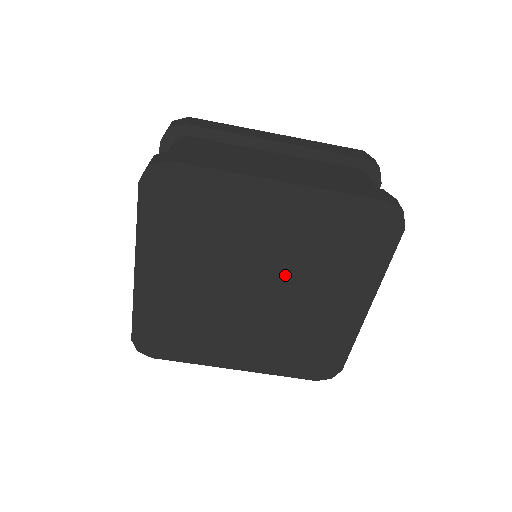
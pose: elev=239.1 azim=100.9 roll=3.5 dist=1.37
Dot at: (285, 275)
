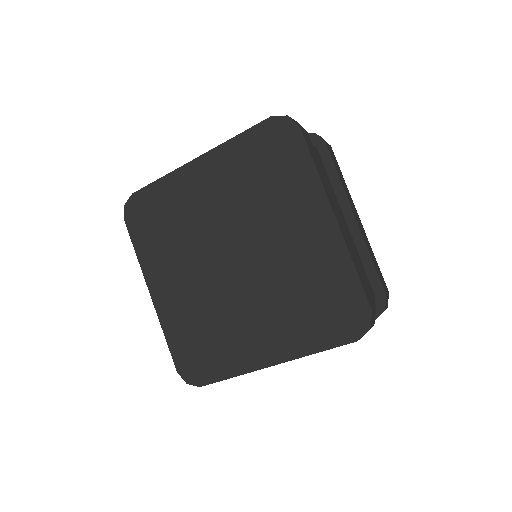
Dot at: (245, 231)
